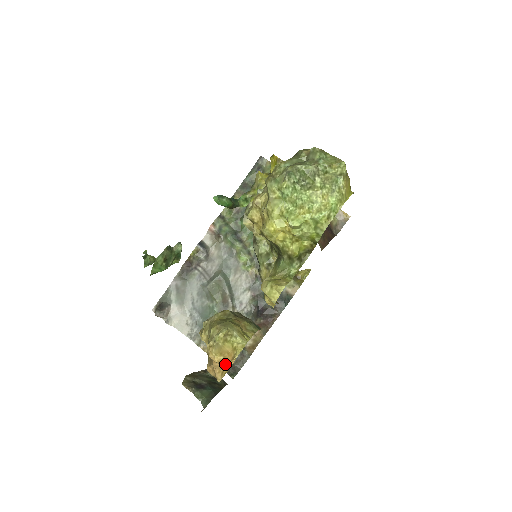
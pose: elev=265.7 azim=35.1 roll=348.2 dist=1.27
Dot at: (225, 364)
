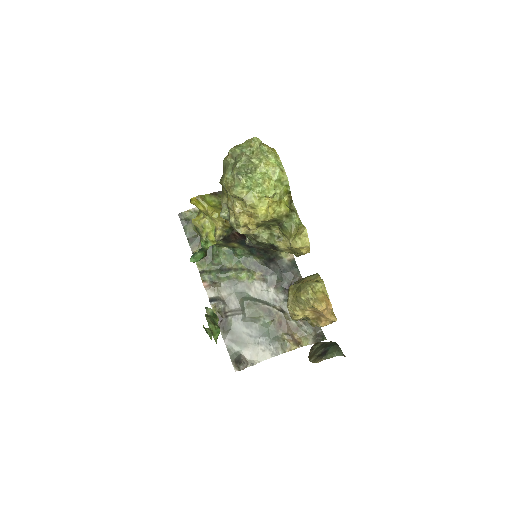
Dot at: (328, 307)
